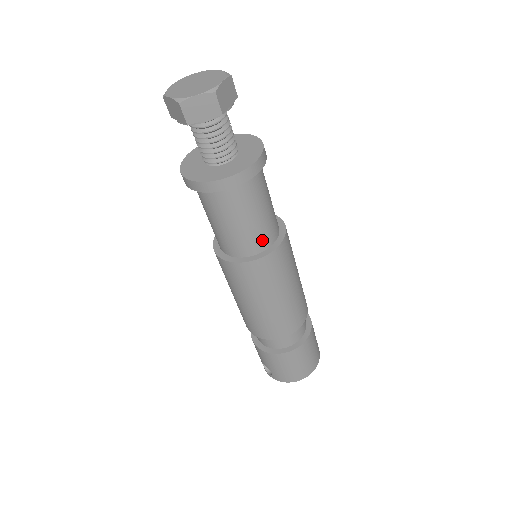
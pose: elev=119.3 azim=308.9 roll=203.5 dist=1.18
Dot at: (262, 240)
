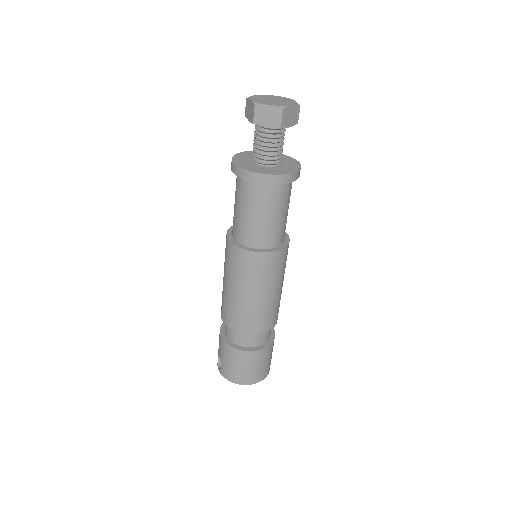
Dot at: (266, 239)
